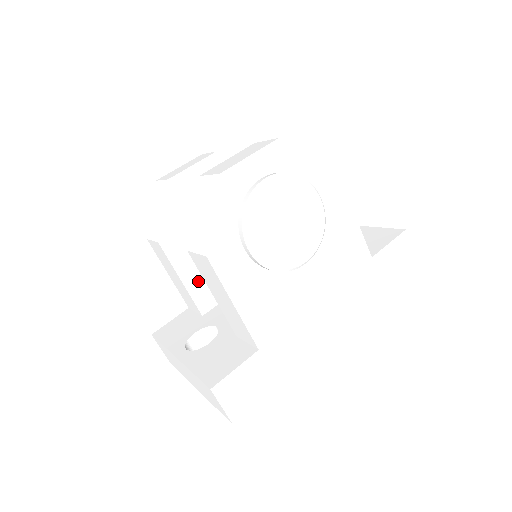
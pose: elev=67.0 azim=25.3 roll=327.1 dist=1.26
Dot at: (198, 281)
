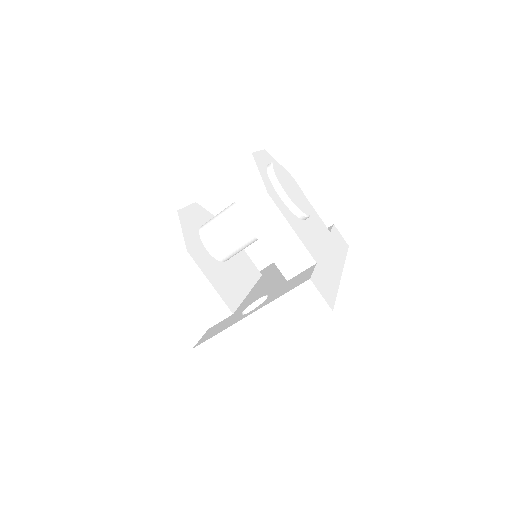
Dot at: (220, 286)
